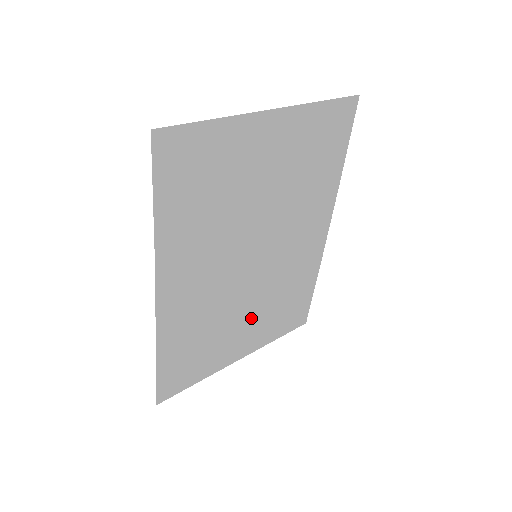
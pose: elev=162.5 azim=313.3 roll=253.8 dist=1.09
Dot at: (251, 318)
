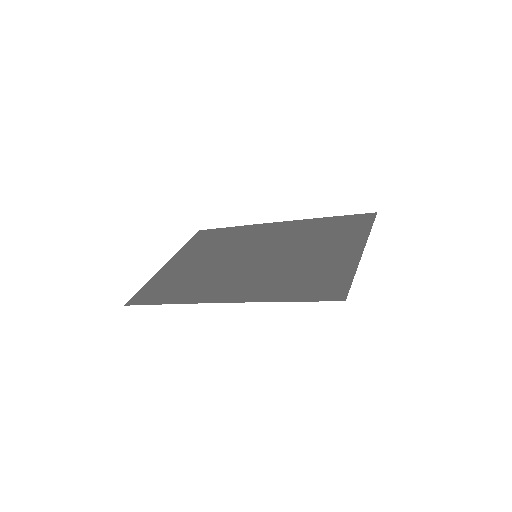
Dot at: (203, 257)
